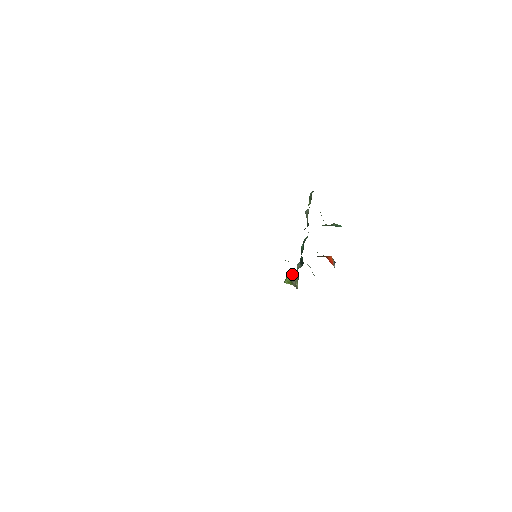
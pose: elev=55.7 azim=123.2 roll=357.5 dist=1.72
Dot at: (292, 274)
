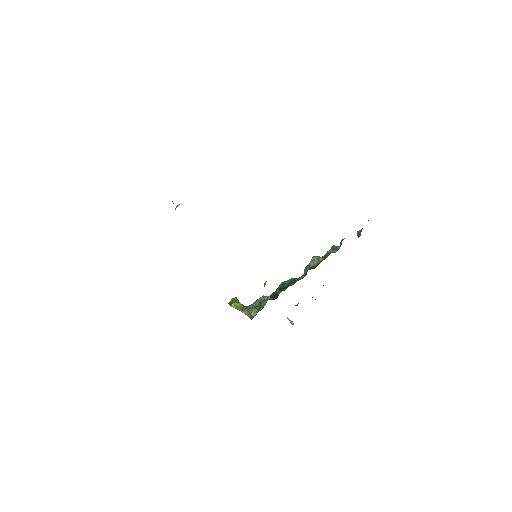
Dot at: occluded
